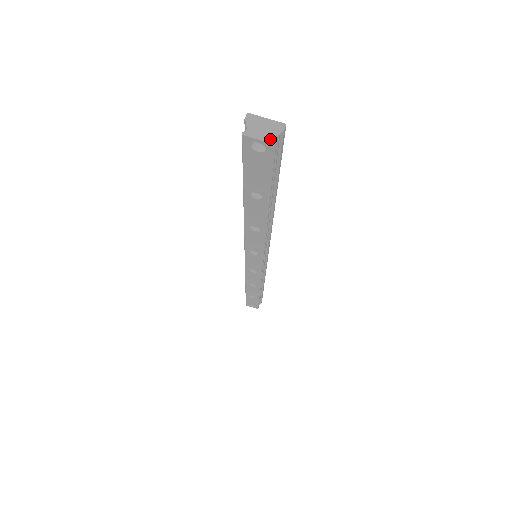
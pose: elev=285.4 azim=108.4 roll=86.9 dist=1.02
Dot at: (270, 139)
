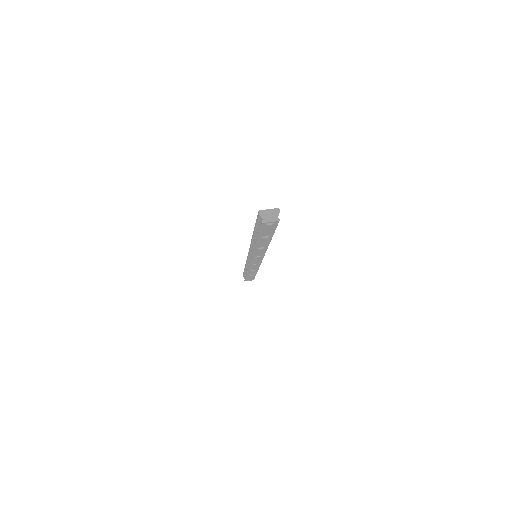
Dot at: (276, 219)
